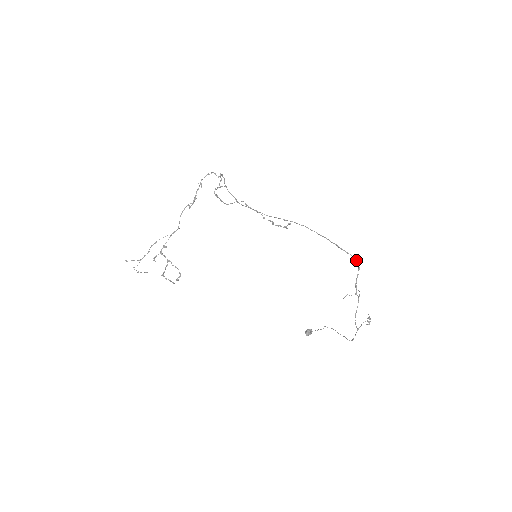
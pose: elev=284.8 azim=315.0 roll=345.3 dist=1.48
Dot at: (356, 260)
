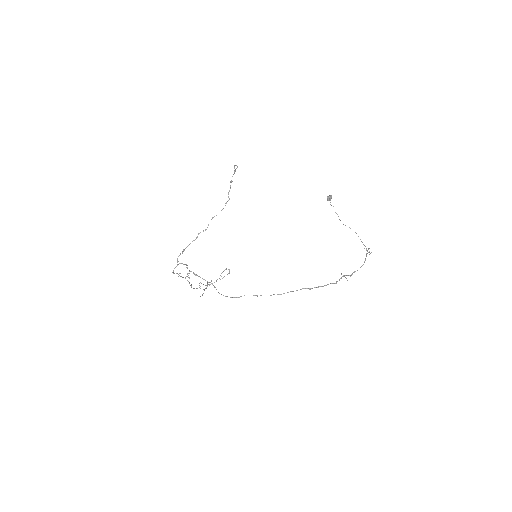
Dot at: occluded
